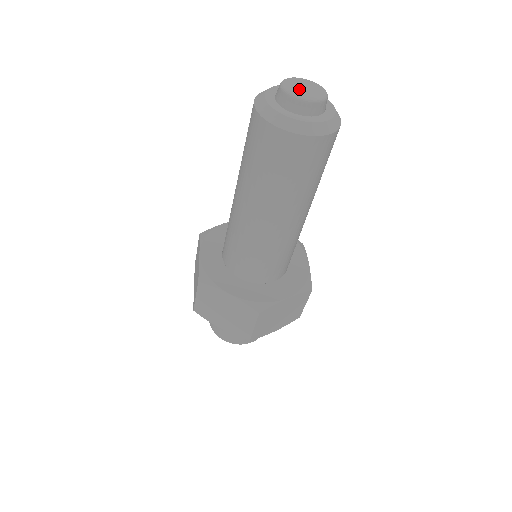
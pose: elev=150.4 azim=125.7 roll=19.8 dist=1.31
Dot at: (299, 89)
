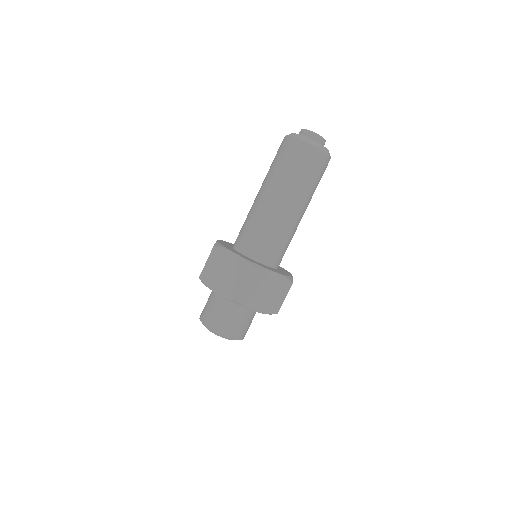
Dot at: occluded
